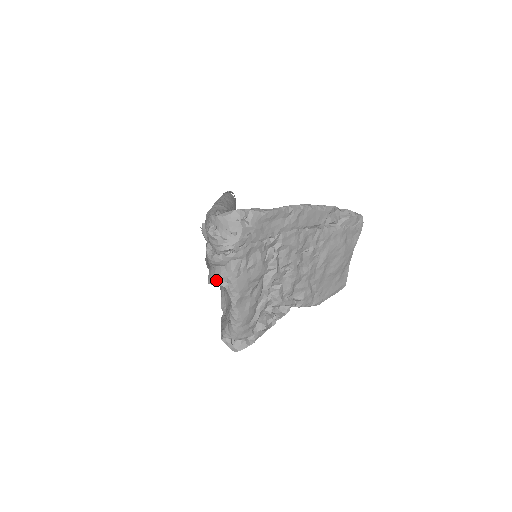
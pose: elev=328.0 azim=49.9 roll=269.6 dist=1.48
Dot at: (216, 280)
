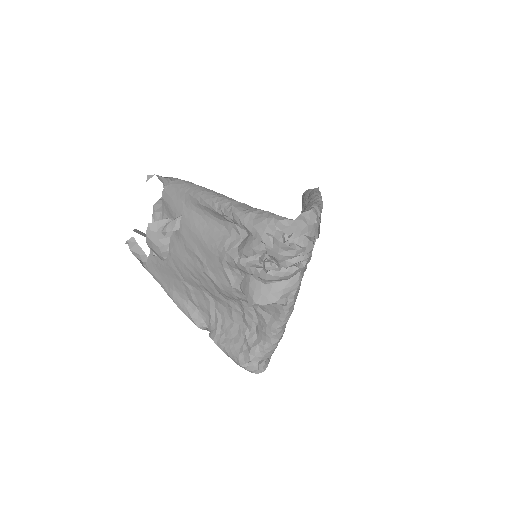
Dot at: (275, 299)
